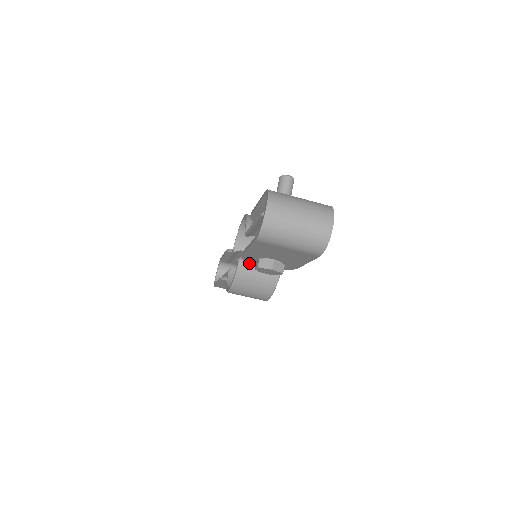
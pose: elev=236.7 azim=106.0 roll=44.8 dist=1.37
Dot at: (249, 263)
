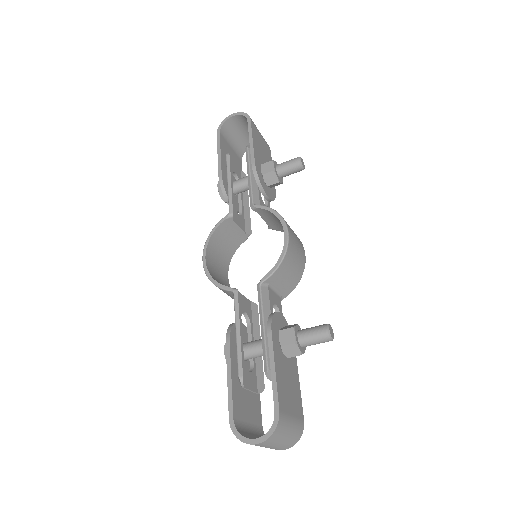
Dot at: occluded
